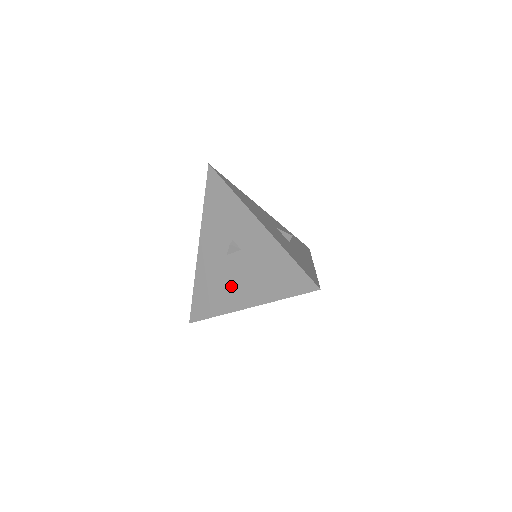
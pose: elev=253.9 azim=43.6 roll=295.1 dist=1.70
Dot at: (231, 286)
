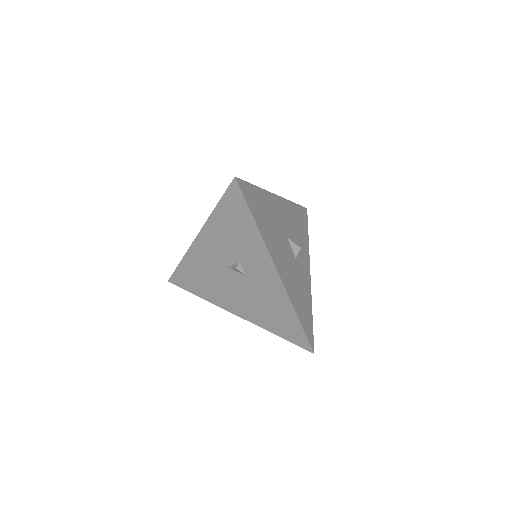
Dot at: (224, 291)
